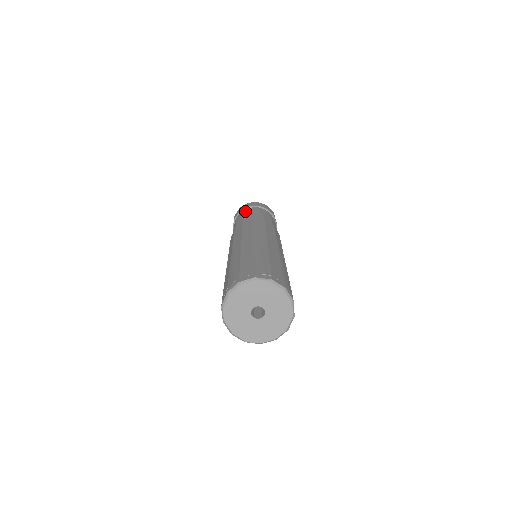
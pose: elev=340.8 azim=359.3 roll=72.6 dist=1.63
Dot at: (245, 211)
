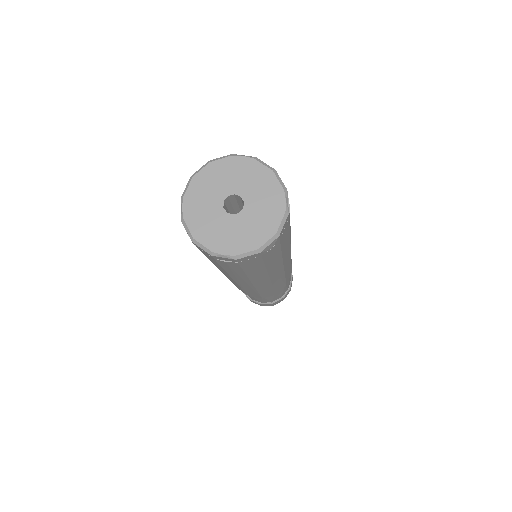
Dot at: occluded
